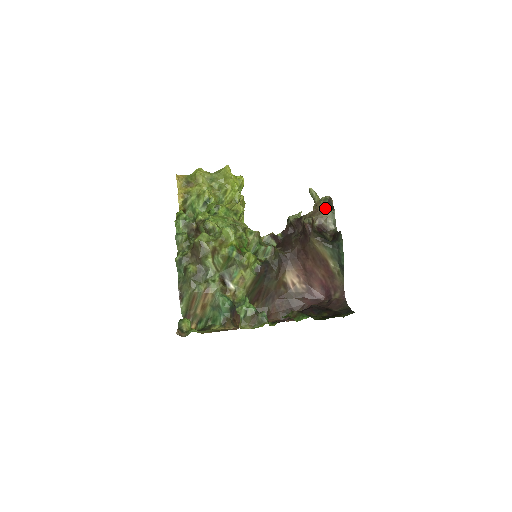
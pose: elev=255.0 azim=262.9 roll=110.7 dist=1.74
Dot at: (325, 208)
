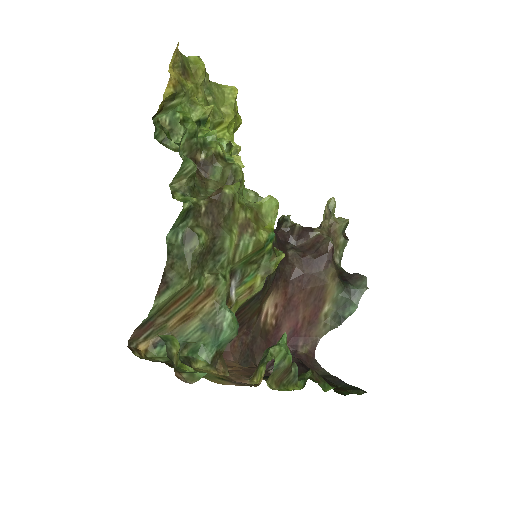
Dot at: (341, 233)
